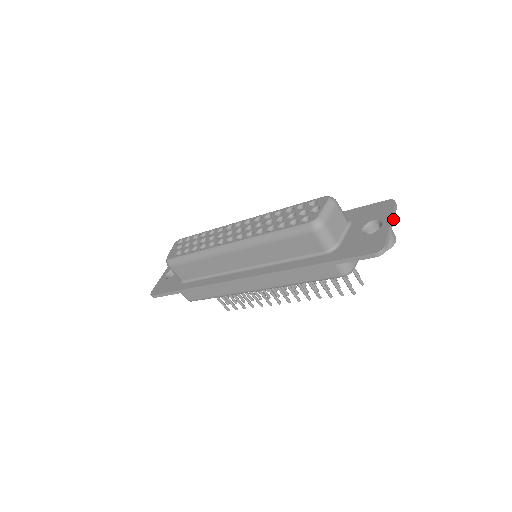
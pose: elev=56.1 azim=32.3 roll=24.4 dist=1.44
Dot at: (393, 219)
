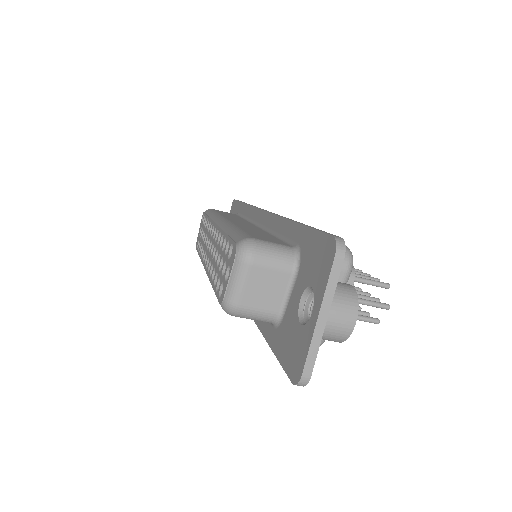
Dot at: (329, 299)
